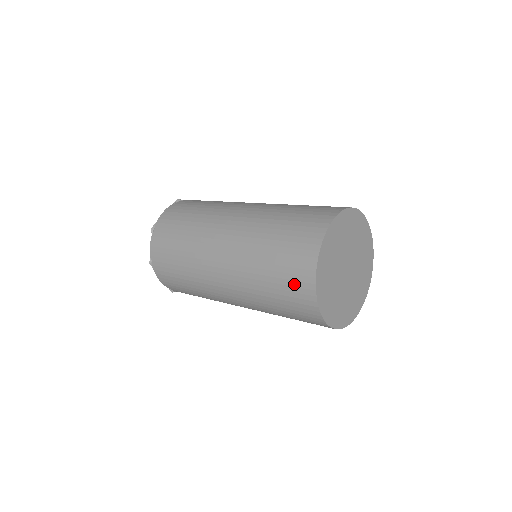
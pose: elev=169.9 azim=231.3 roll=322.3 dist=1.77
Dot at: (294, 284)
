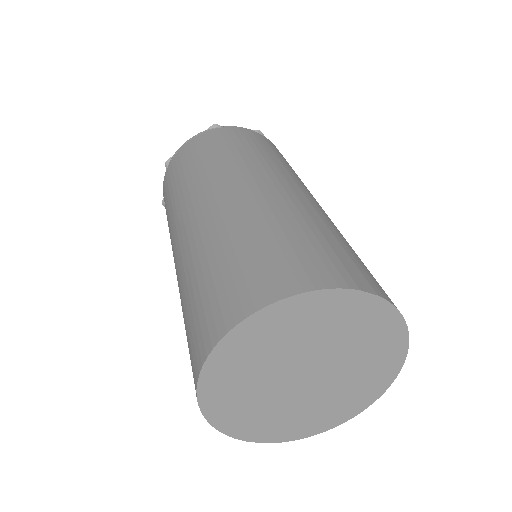
Dot at: occluded
